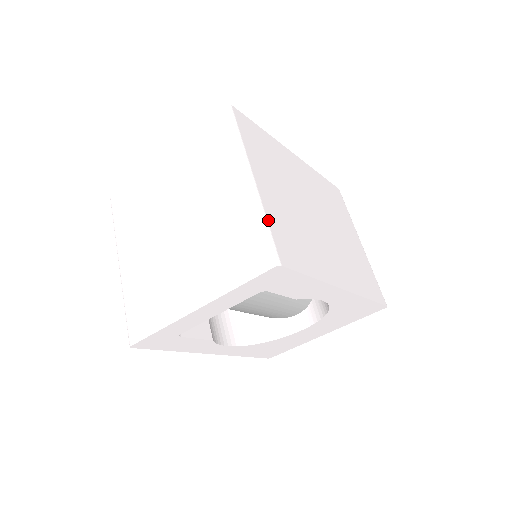
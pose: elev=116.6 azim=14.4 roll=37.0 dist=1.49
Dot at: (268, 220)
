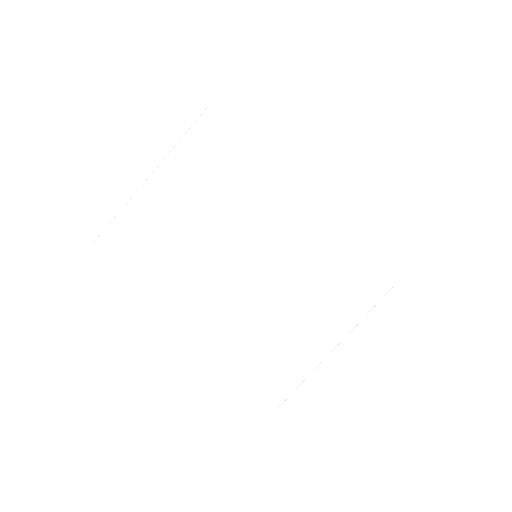
Dot at: (124, 212)
